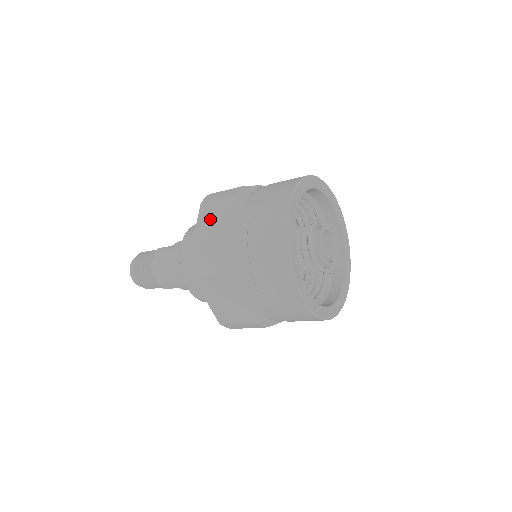
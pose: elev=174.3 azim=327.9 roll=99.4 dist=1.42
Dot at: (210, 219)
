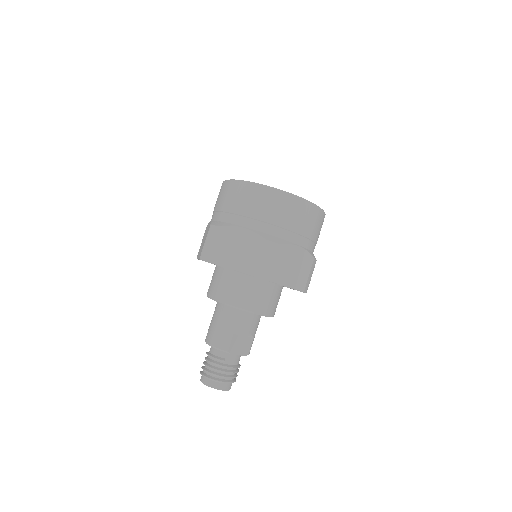
Dot at: (201, 246)
